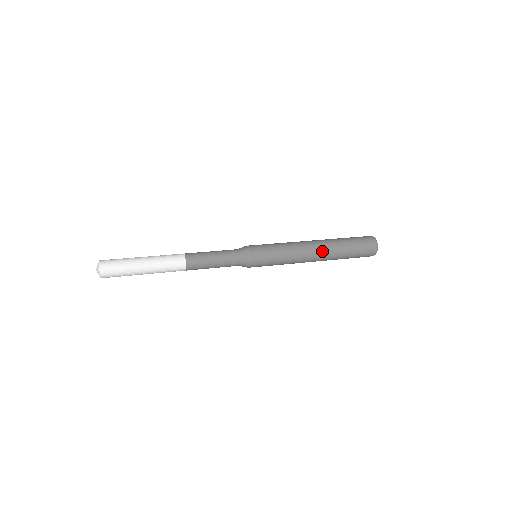
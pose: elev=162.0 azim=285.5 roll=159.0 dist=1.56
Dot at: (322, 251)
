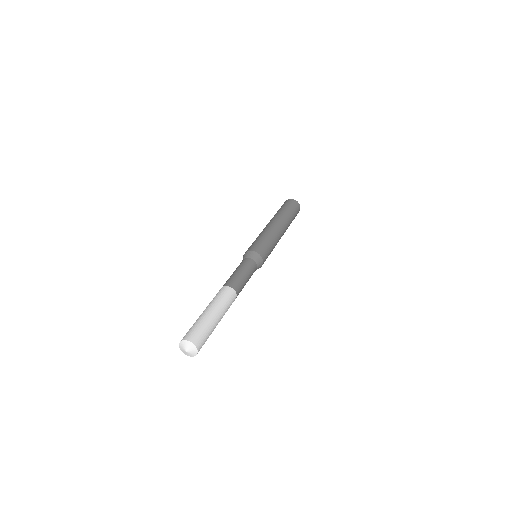
Dot at: (281, 222)
